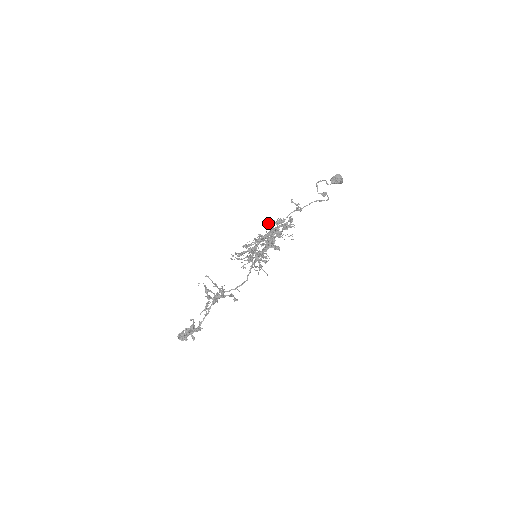
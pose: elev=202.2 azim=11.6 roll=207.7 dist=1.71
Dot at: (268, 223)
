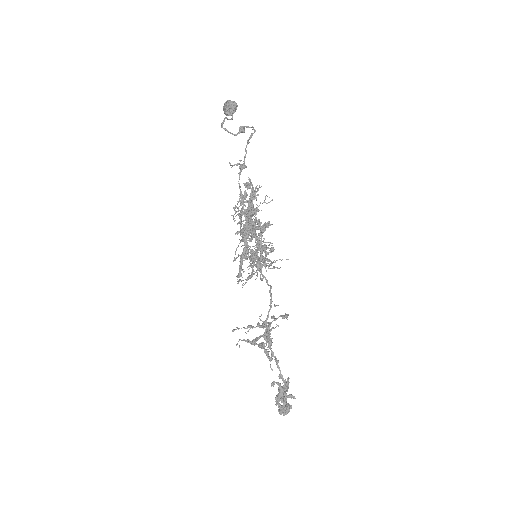
Dot at: occluded
